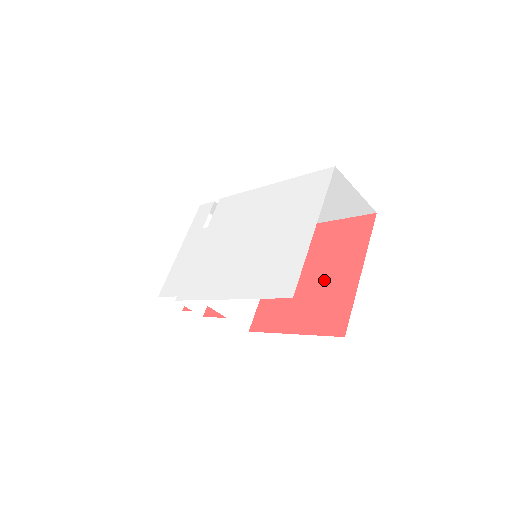
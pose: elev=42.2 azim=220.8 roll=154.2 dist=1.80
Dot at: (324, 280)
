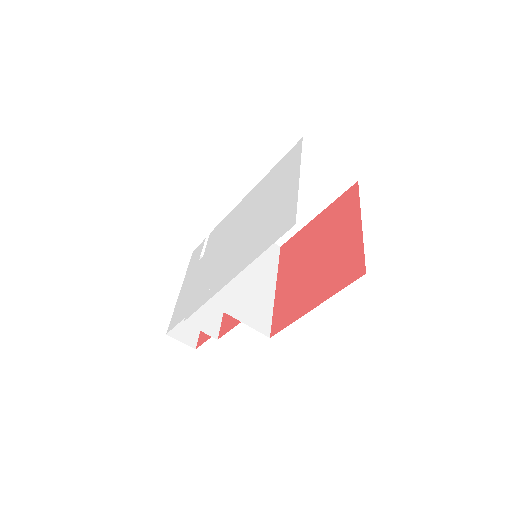
Dot at: (329, 251)
